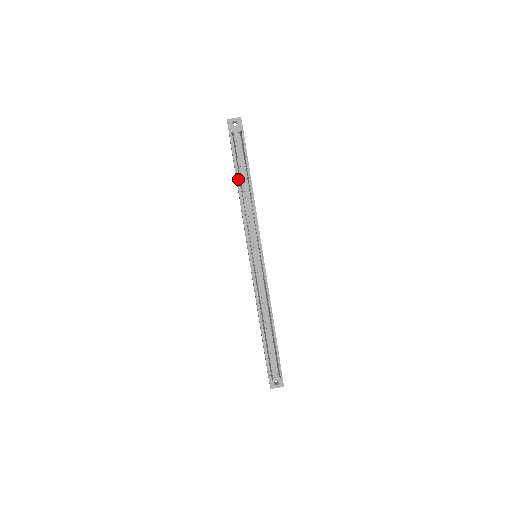
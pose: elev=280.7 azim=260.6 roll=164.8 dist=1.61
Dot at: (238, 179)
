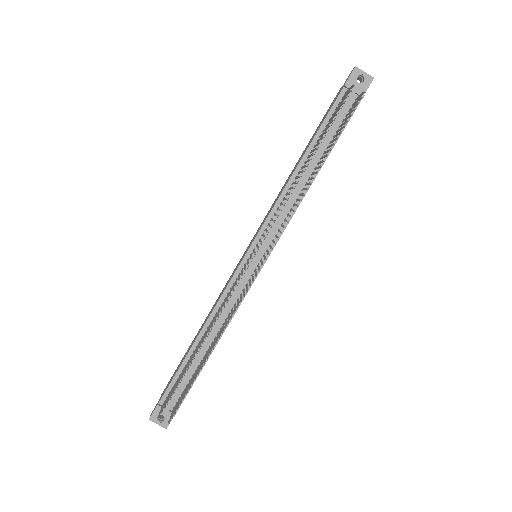
Dot at: (310, 149)
